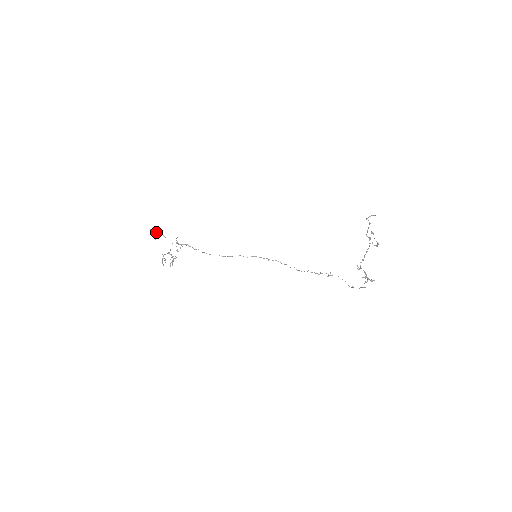
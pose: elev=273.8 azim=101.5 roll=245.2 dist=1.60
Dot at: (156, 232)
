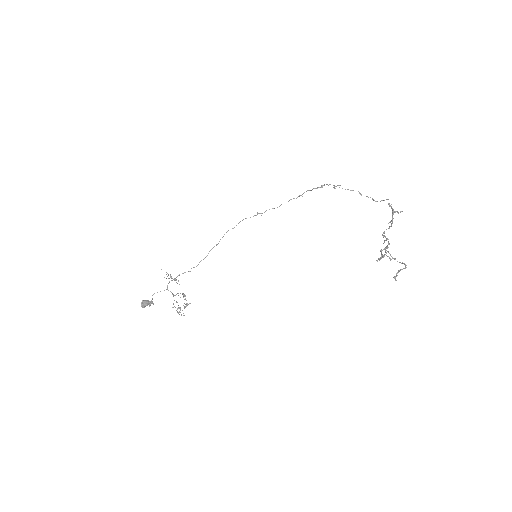
Dot at: (147, 300)
